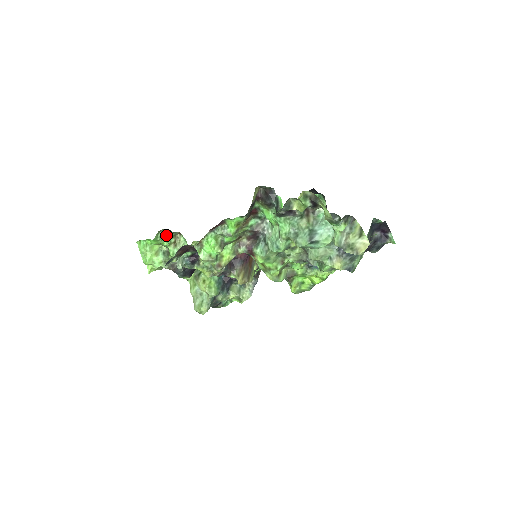
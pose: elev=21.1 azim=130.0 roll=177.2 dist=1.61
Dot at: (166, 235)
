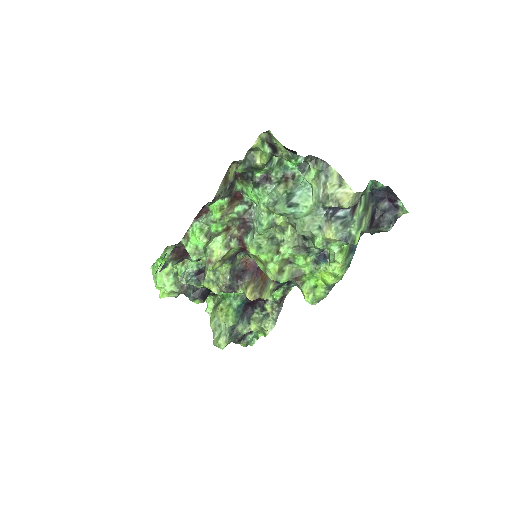
Dot at: occluded
